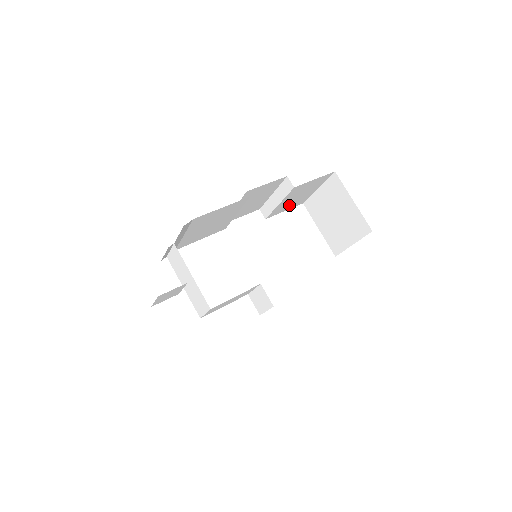
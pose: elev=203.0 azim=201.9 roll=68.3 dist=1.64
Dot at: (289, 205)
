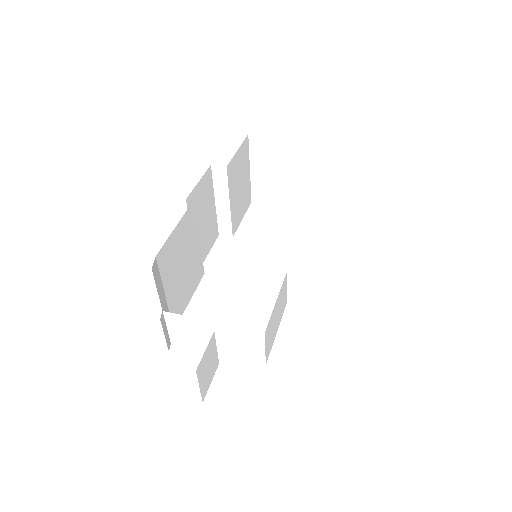
Dot at: (240, 207)
